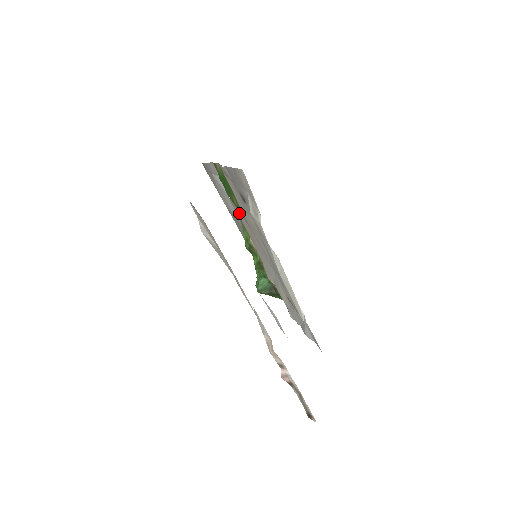
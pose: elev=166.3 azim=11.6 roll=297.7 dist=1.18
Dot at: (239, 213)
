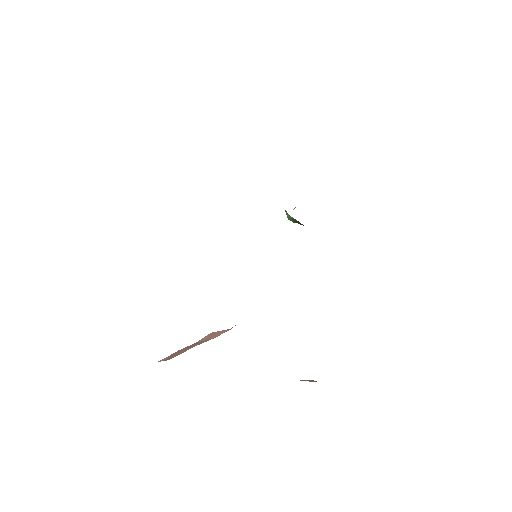
Dot at: occluded
